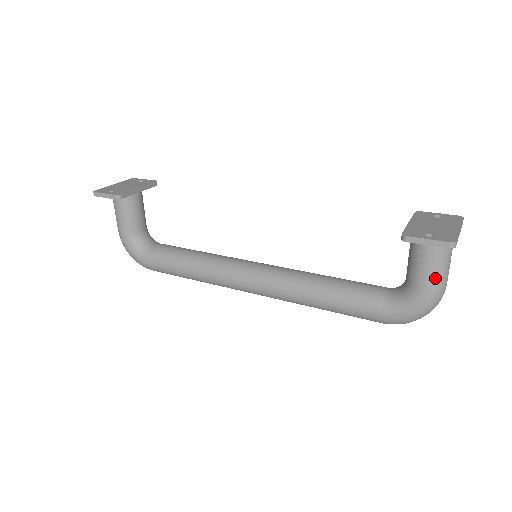
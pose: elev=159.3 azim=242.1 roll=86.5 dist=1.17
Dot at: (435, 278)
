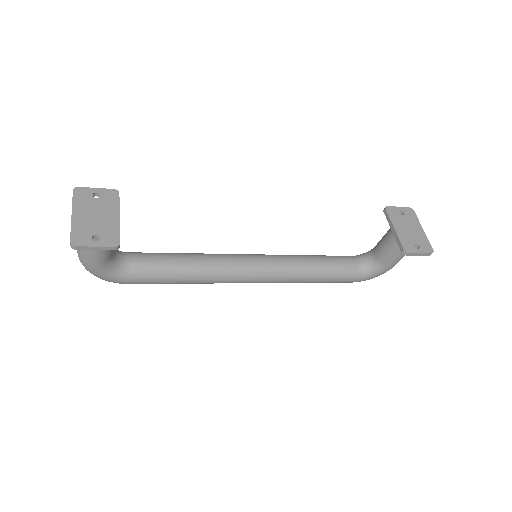
Dot at: occluded
